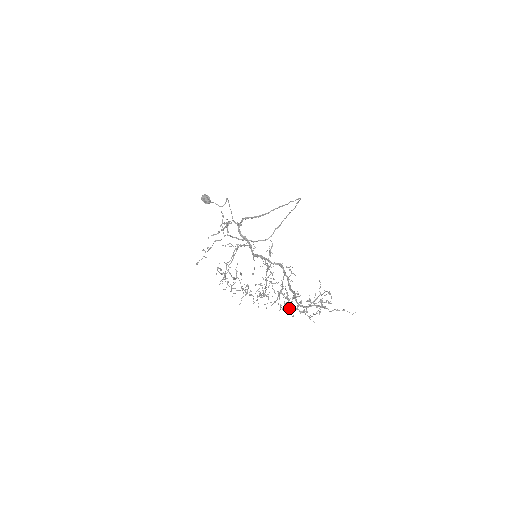
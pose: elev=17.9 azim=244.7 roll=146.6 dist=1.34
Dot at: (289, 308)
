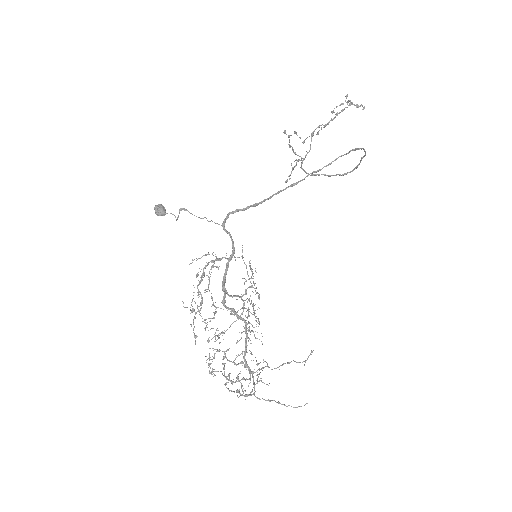
Dot at: (235, 364)
